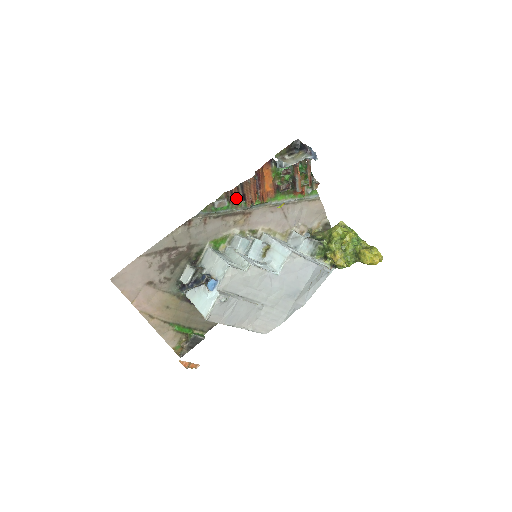
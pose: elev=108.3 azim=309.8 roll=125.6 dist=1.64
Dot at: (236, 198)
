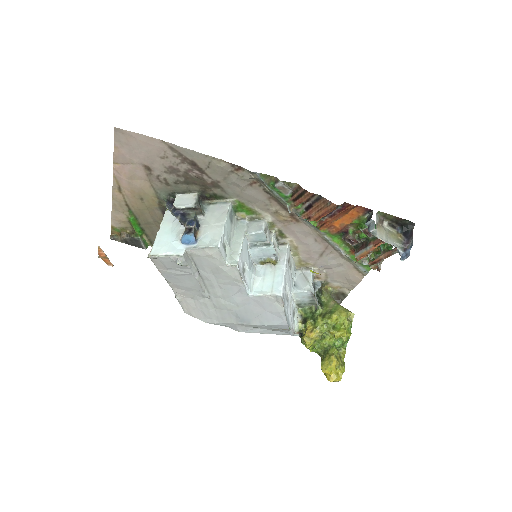
Dot at: (301, 200)
